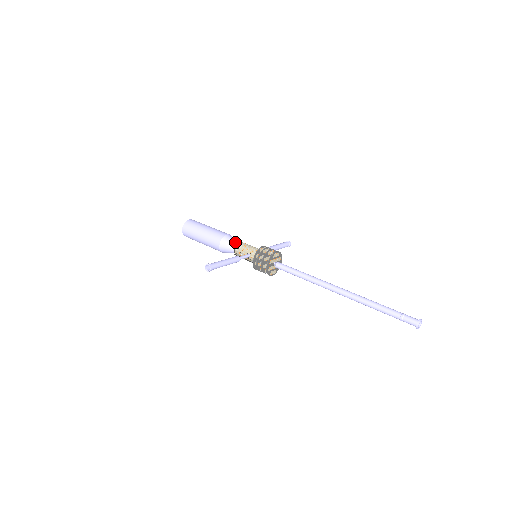
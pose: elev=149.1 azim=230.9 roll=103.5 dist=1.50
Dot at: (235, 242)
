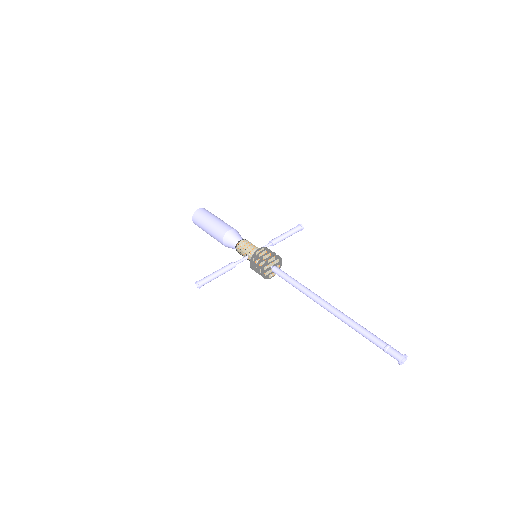
Dot at: (236, 240)
